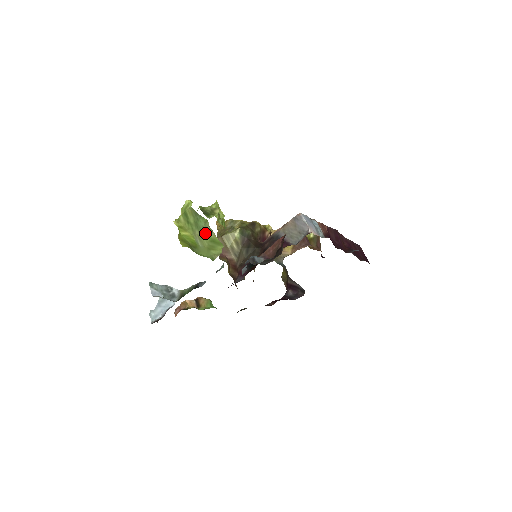
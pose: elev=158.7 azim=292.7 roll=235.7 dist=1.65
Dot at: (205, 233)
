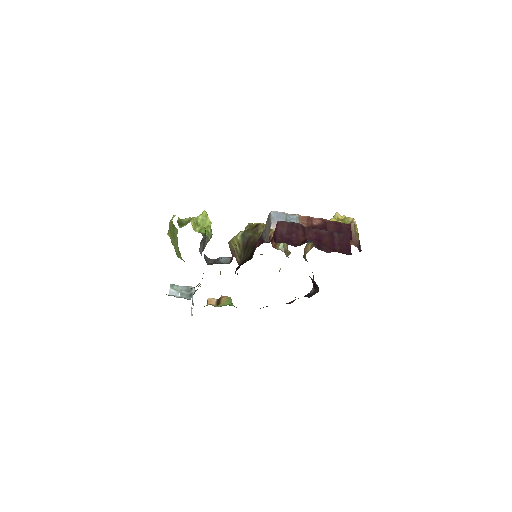
Dot at: (176, 241)
